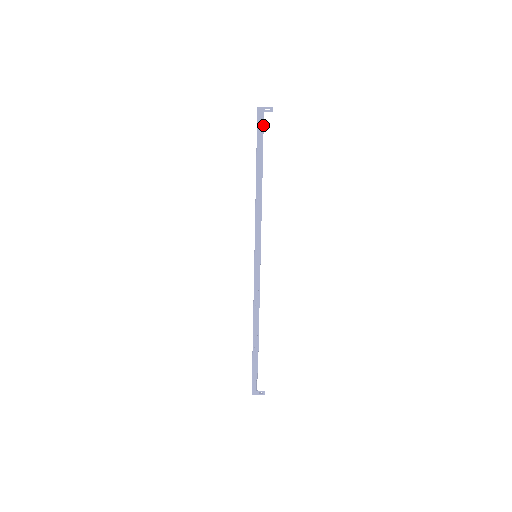
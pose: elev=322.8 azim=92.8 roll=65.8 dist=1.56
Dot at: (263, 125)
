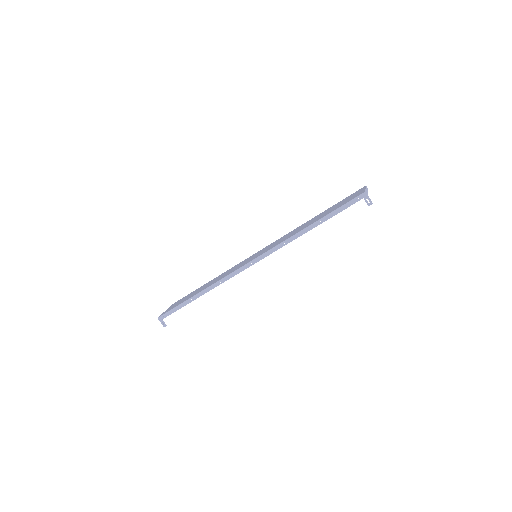
Dot at: occluded
